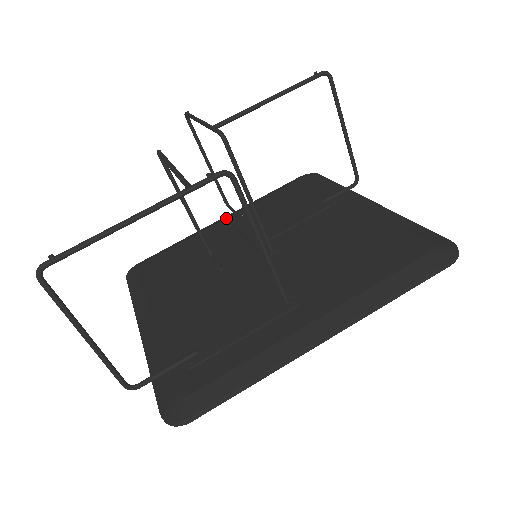
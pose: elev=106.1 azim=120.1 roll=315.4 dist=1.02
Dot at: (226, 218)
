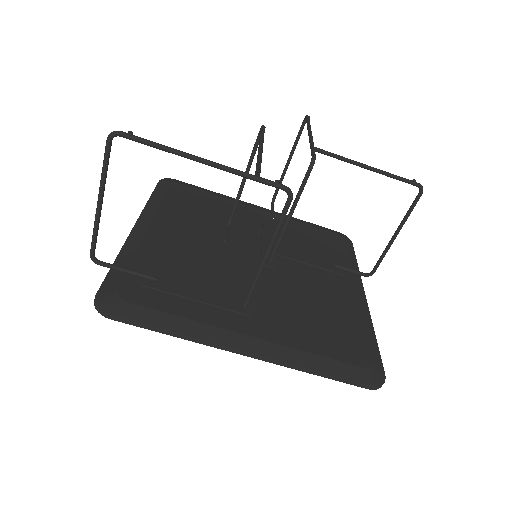
Dot at: (263, 209)
